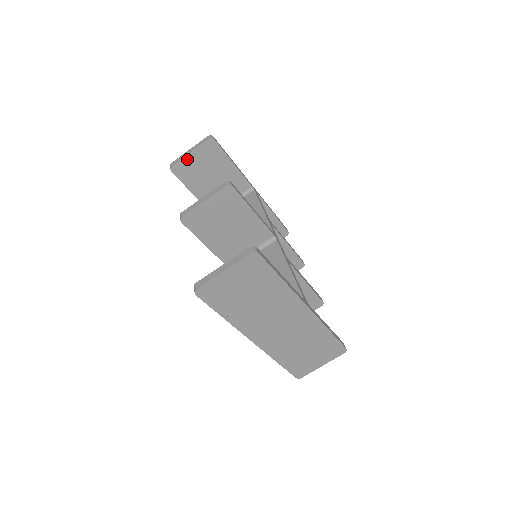
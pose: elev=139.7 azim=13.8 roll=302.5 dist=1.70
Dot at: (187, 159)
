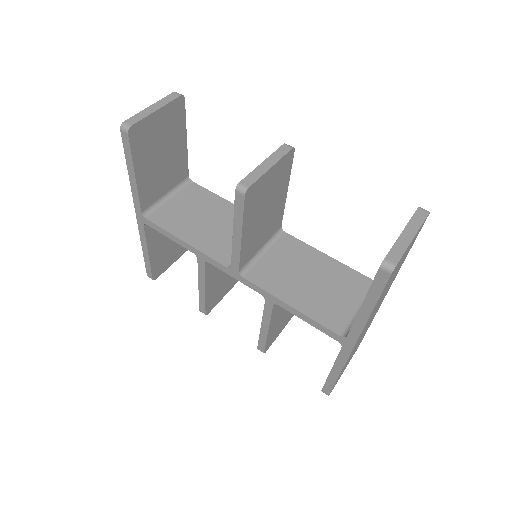
Dot at: (150, 119)
